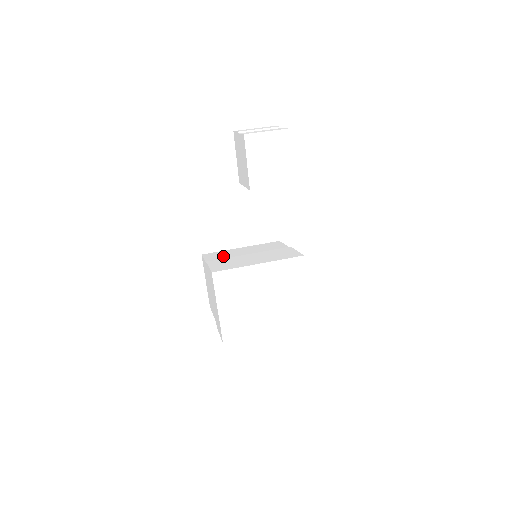
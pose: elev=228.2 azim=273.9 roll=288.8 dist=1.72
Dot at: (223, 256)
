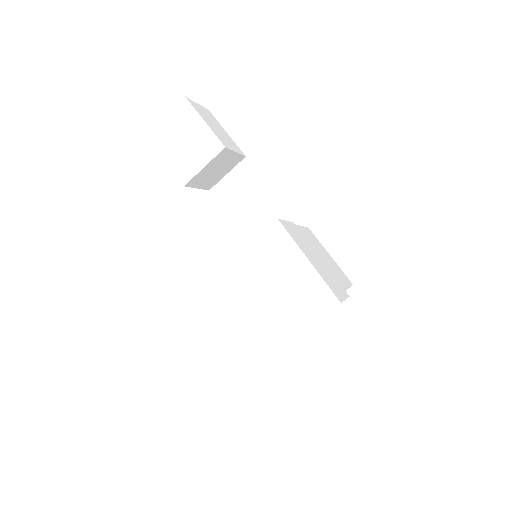
Dot at: occluded
